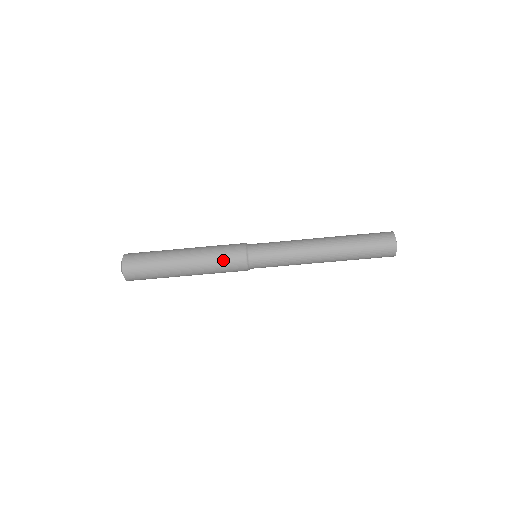
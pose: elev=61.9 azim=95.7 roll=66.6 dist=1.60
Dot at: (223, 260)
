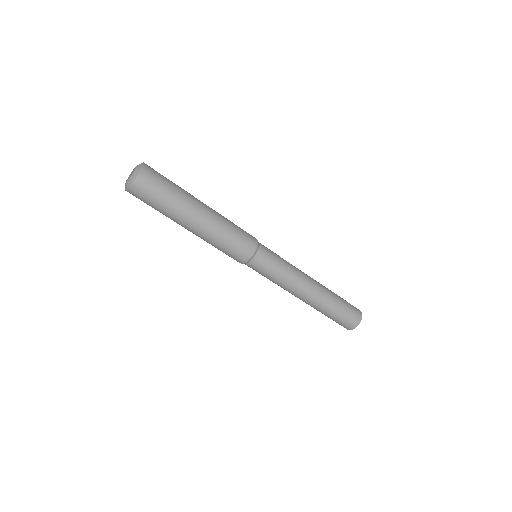
Dot at: (231, 245)
